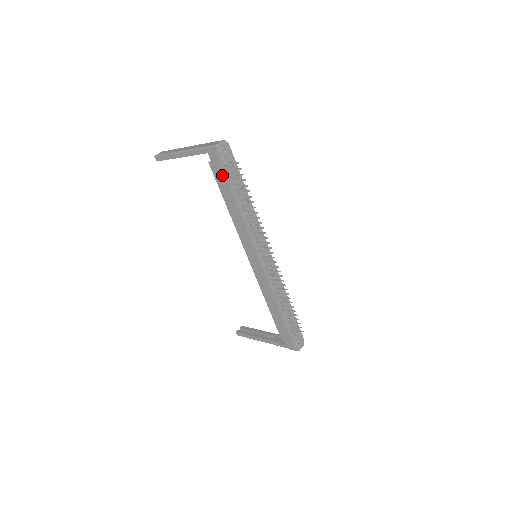
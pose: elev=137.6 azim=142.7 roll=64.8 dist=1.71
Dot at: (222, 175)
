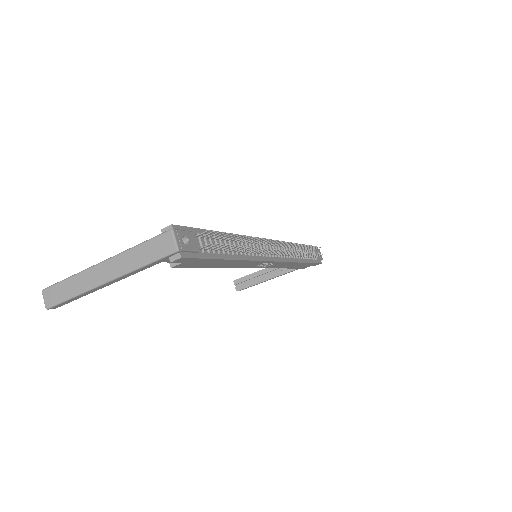
Dot at: (201, 261)
